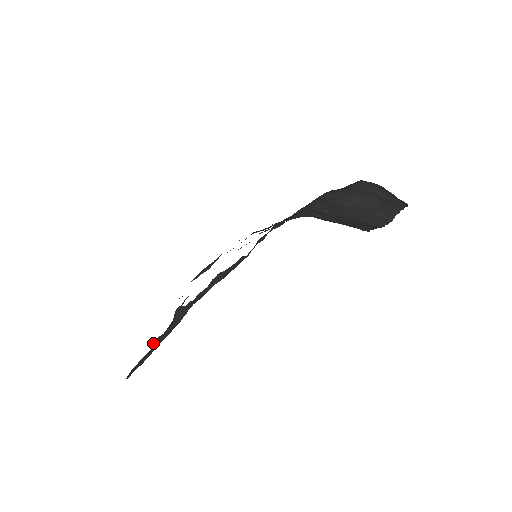
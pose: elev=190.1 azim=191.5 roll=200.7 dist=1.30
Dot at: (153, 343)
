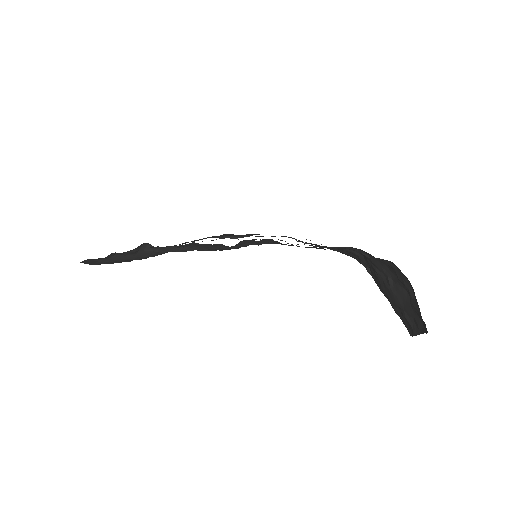
Dot at: (115, 254)
